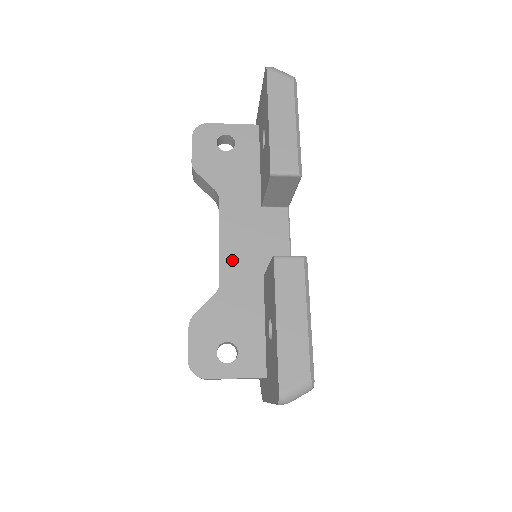
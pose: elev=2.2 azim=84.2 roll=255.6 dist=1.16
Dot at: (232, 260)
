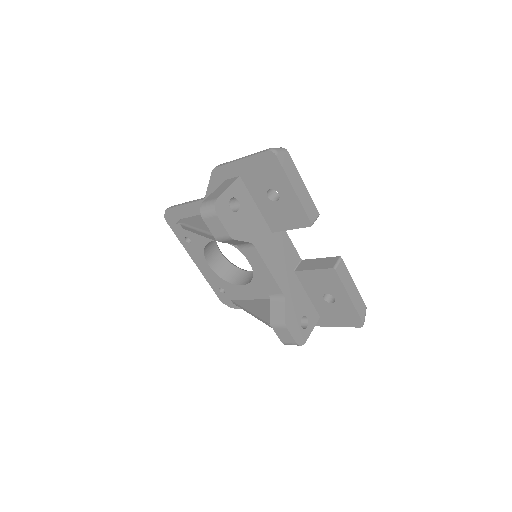
Dot at: (280, 276)
